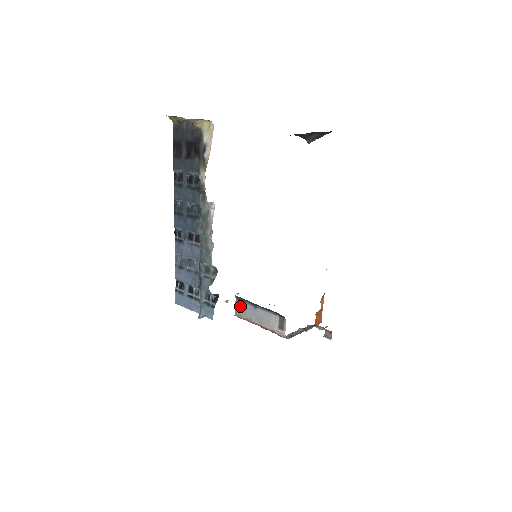
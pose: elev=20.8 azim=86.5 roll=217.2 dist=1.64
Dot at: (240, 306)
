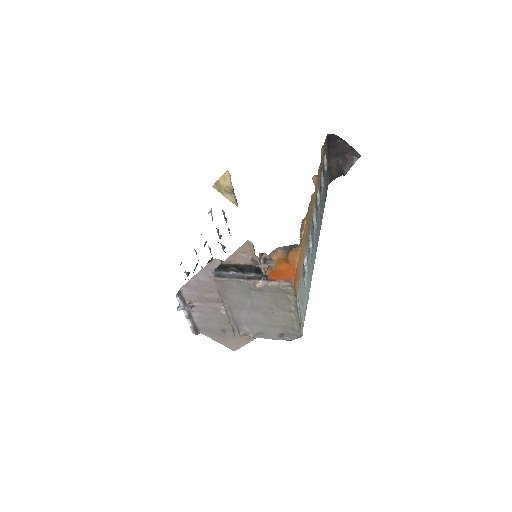
Dot at: occluded
